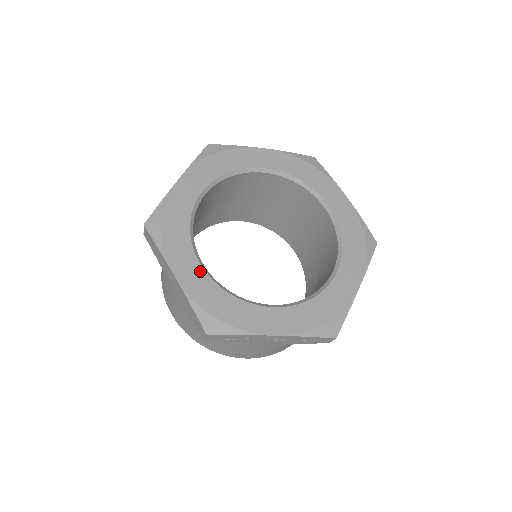
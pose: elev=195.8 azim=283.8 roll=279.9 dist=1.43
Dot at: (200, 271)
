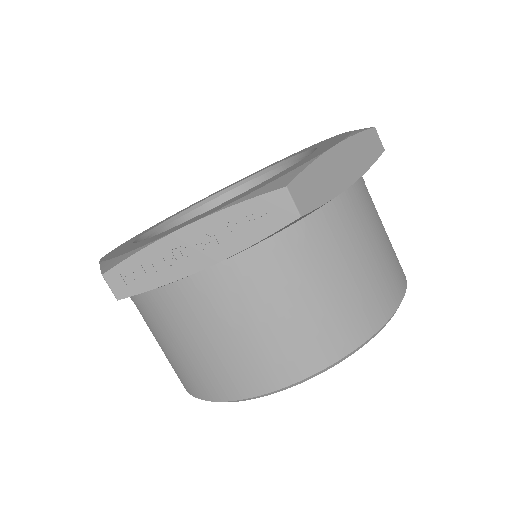
Dot at: occluded
